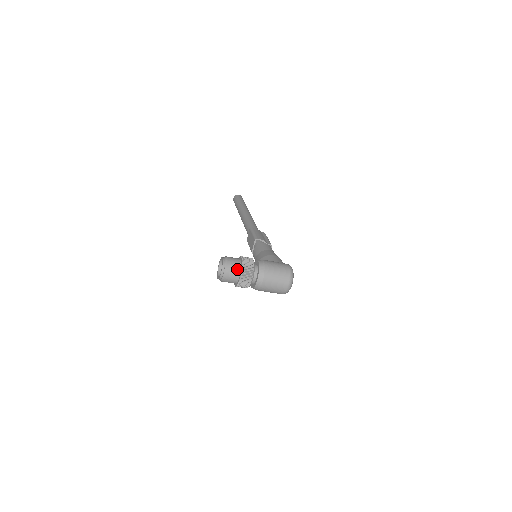
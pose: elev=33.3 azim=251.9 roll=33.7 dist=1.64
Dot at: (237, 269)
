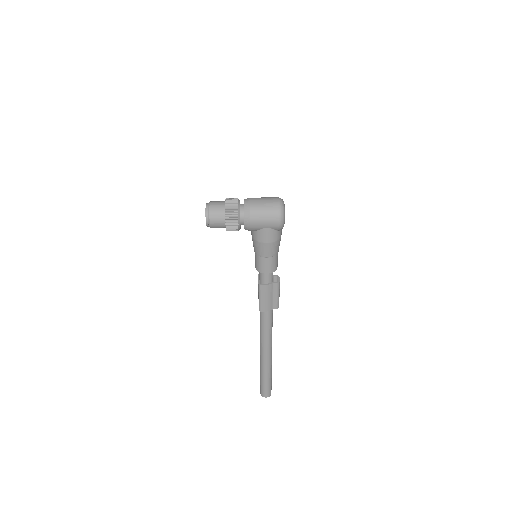
Dot at: (222, 201)
